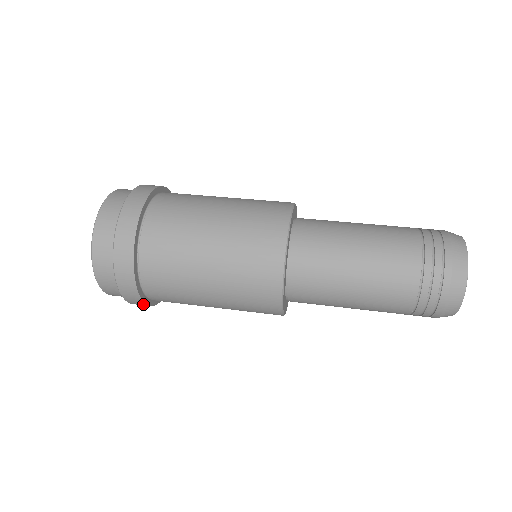
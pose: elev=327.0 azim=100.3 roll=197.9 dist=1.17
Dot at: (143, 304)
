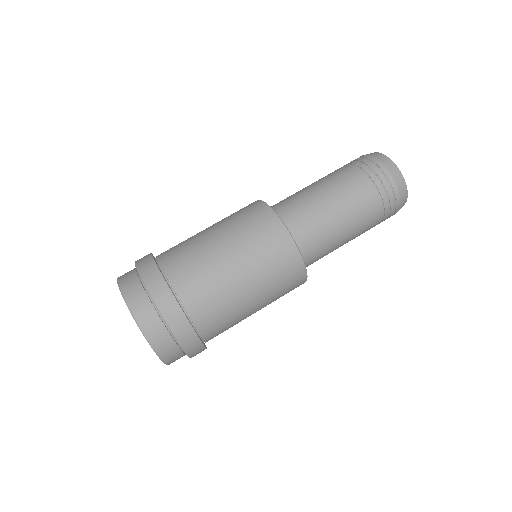
Dot at: occluded
